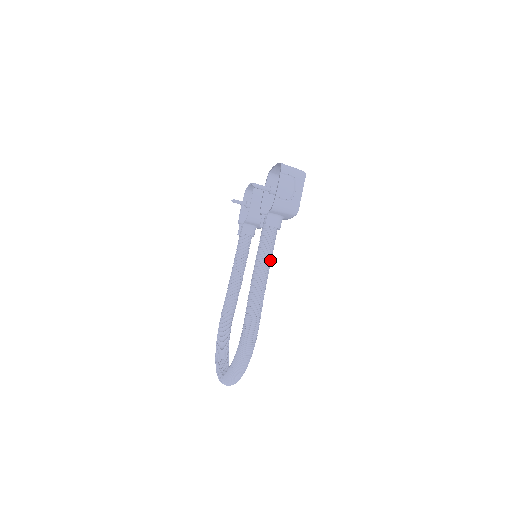
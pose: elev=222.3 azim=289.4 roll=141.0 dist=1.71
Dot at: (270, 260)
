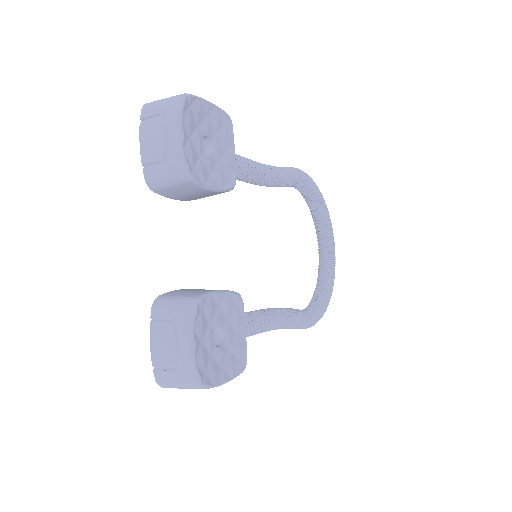
Dot at: (267, 327)
